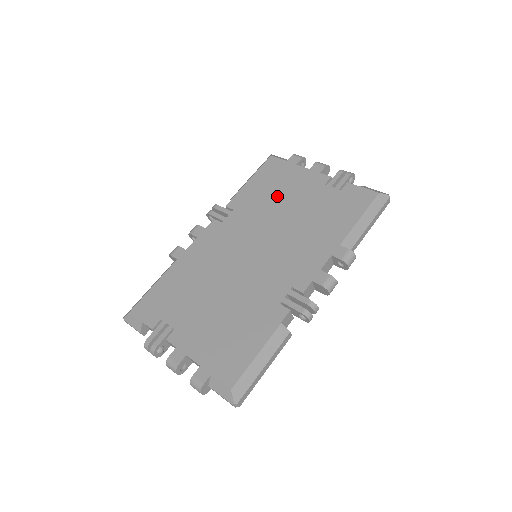
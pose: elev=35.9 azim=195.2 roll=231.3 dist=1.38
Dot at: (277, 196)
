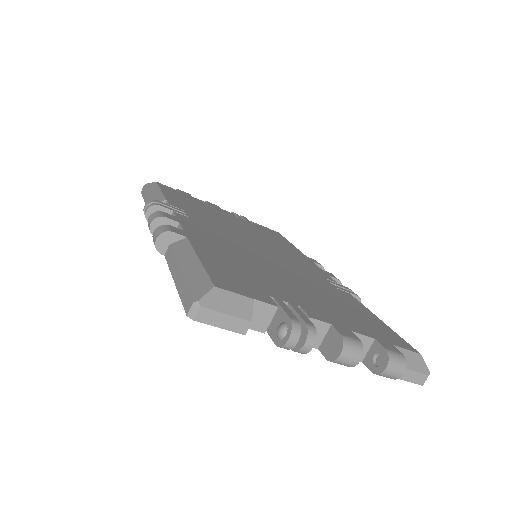
Dot at: (211, 213)
